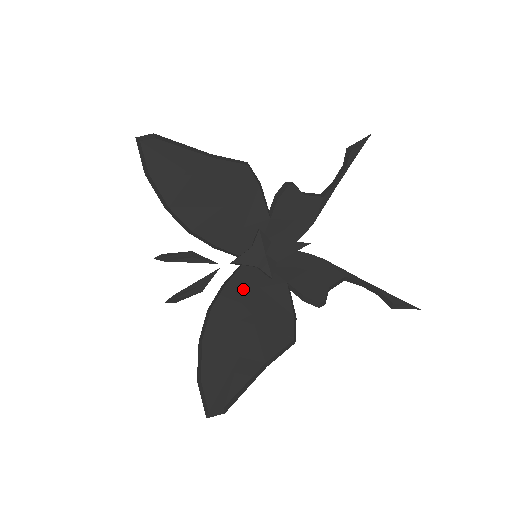
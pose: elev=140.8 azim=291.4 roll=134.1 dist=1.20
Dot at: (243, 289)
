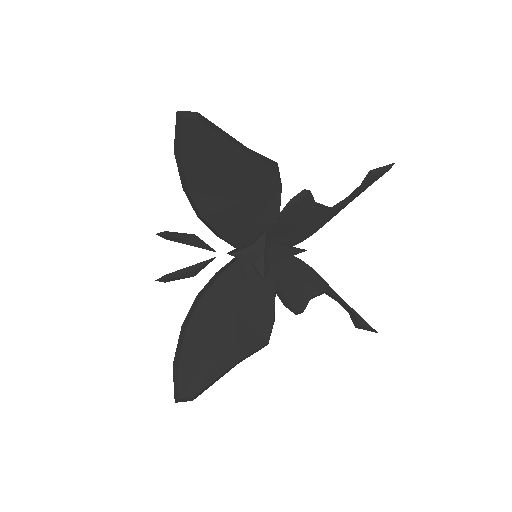
Dot at: (234, 284)
